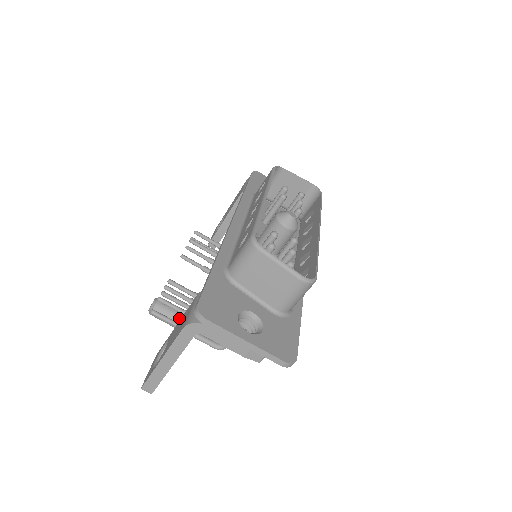
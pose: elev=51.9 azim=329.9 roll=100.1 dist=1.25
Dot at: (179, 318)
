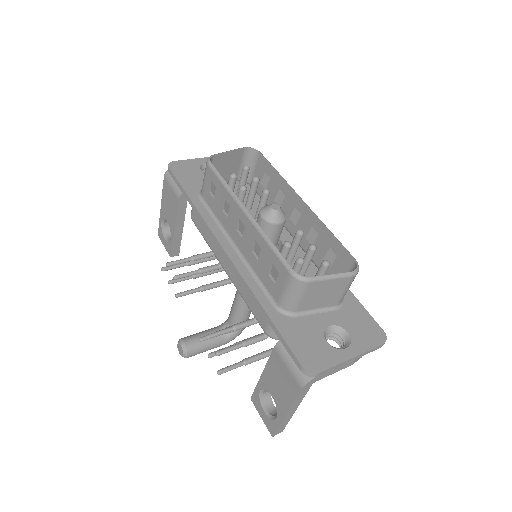
Dot at: (212, 341)
